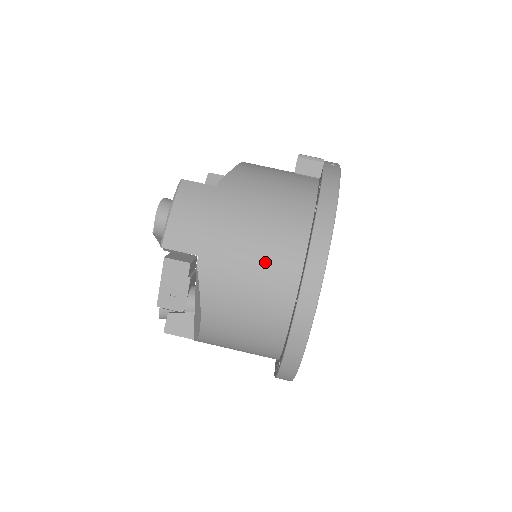
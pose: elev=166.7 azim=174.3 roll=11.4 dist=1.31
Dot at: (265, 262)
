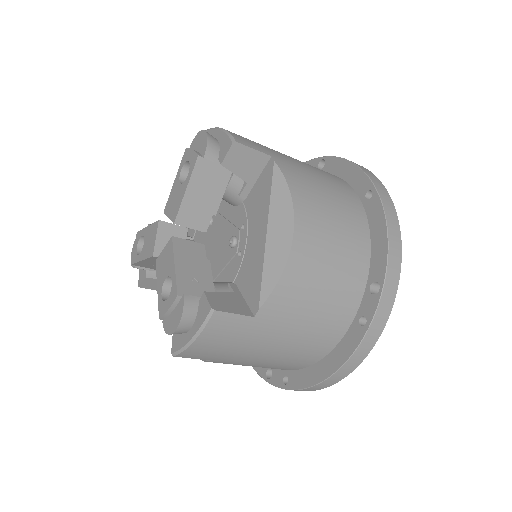
Dot at: (323, 174)
